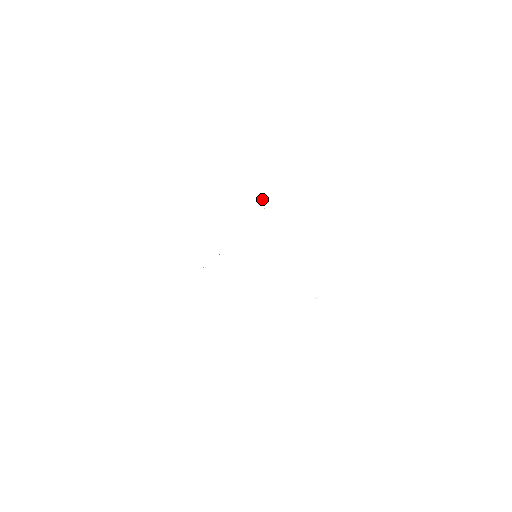
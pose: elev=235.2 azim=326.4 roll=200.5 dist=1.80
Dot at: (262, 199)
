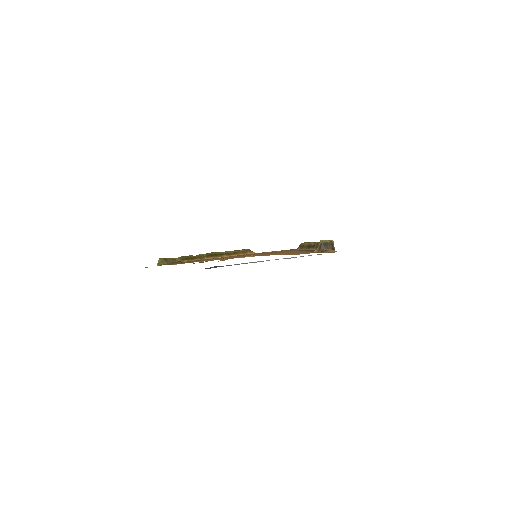
Dot at: occluded
